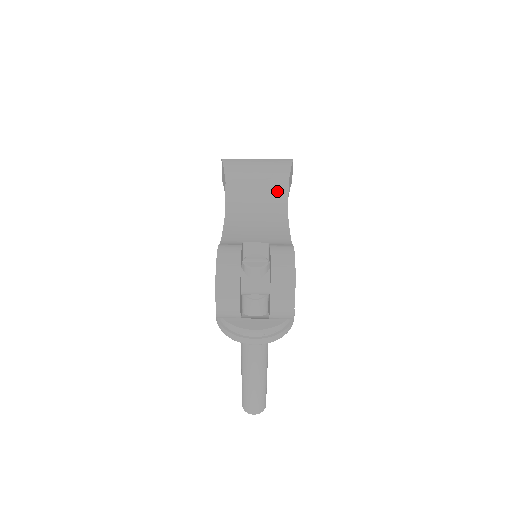
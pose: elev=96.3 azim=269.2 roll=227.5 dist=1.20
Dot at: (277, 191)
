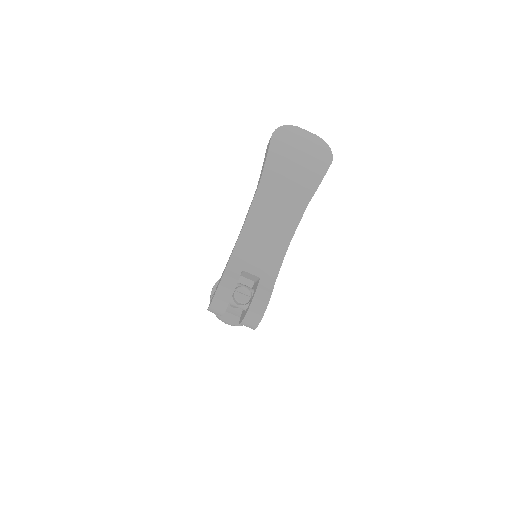
Dot at: (295, 209)
